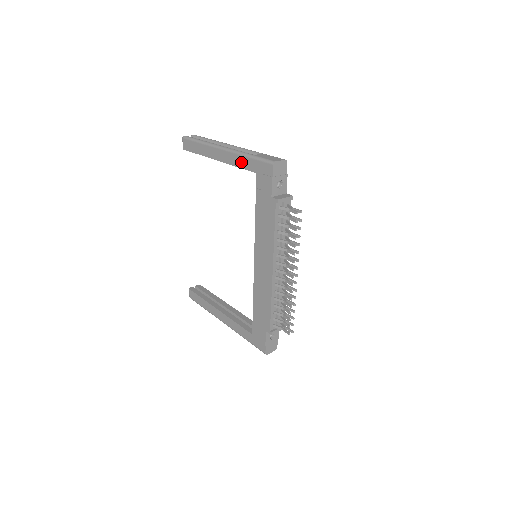
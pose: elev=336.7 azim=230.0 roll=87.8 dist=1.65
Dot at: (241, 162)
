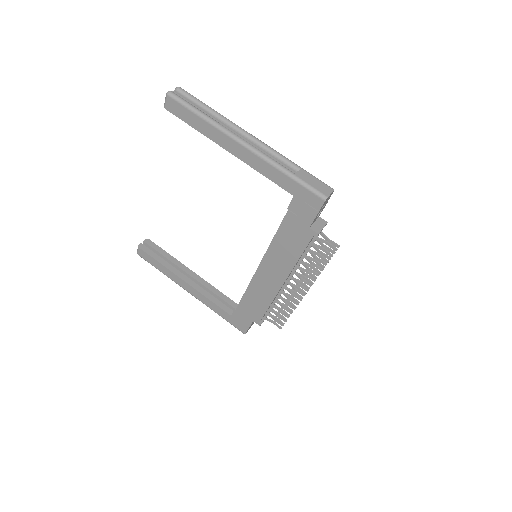
Dot at: (273, 174)
